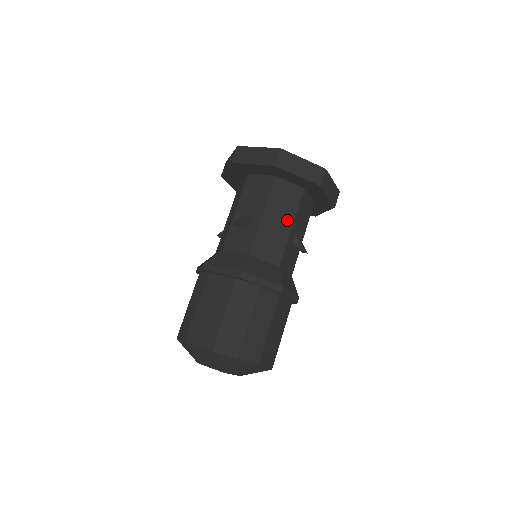
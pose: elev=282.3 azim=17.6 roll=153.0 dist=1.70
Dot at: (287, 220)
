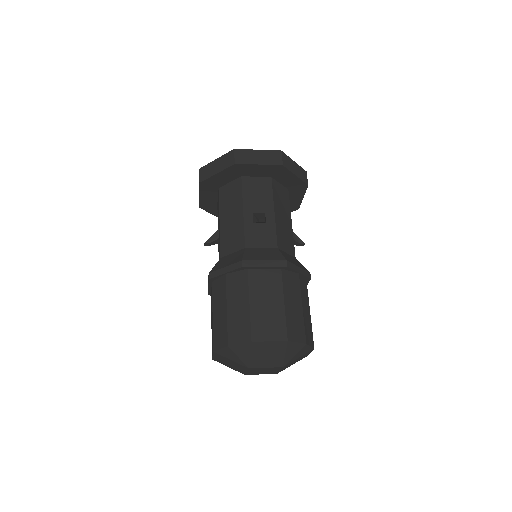
Dot at: (238, 210)
